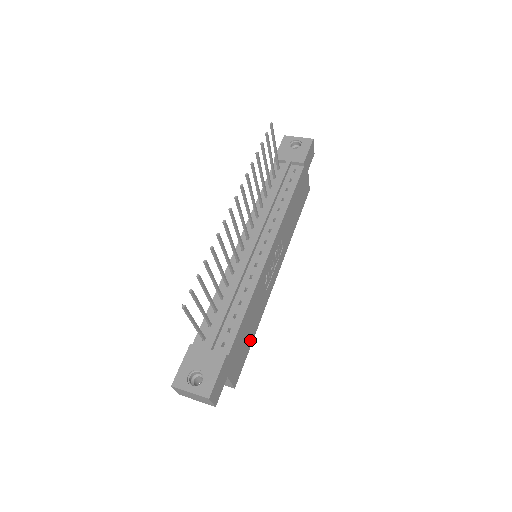
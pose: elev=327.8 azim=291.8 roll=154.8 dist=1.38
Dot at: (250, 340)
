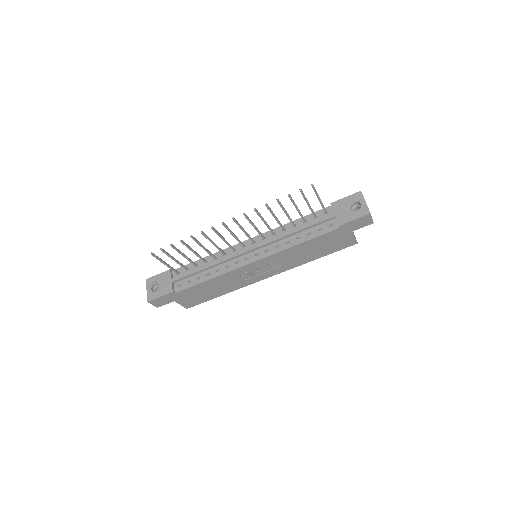
Dot at: (213, 296)
